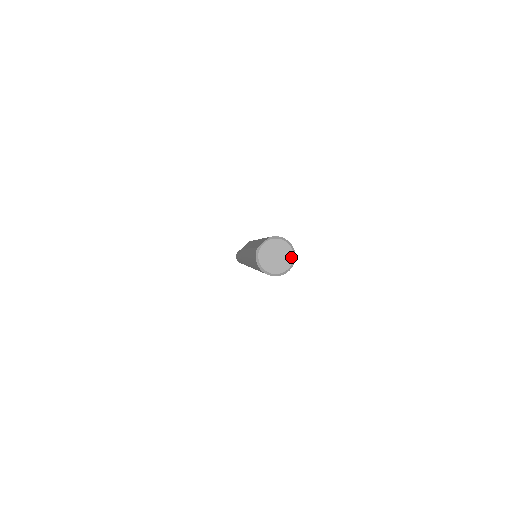
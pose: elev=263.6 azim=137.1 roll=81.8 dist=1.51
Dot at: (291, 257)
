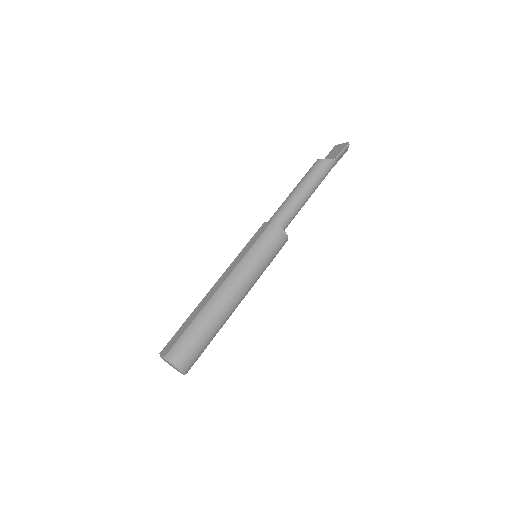
Dot at: (182, 373)
